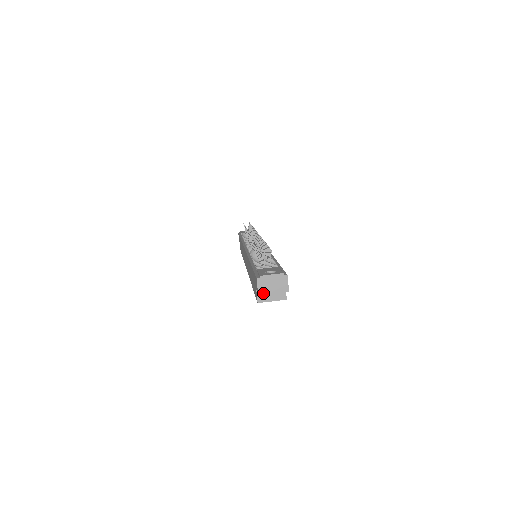
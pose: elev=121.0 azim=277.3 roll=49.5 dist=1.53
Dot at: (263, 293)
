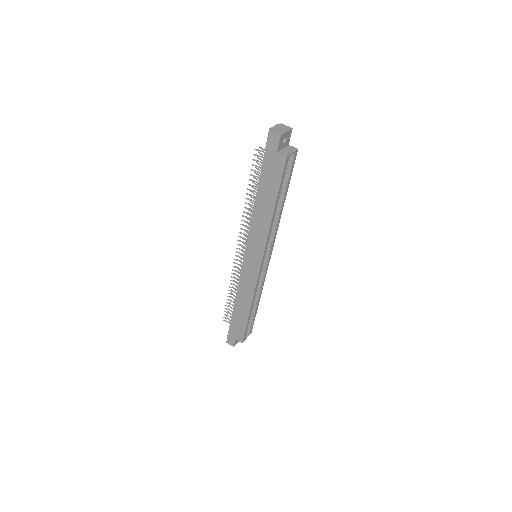
Dot at: (282, 134)
